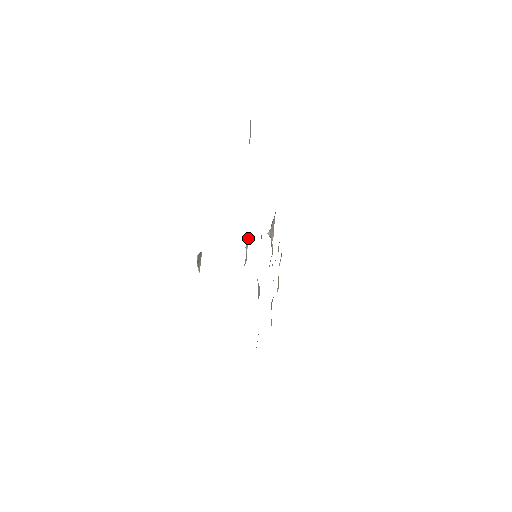
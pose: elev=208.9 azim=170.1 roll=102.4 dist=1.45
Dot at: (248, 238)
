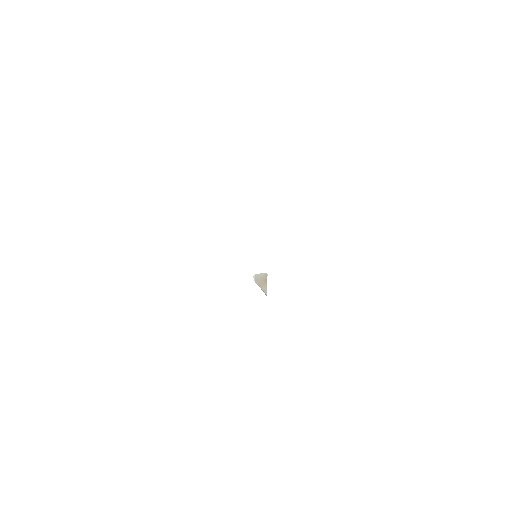
Dot at: occluded
